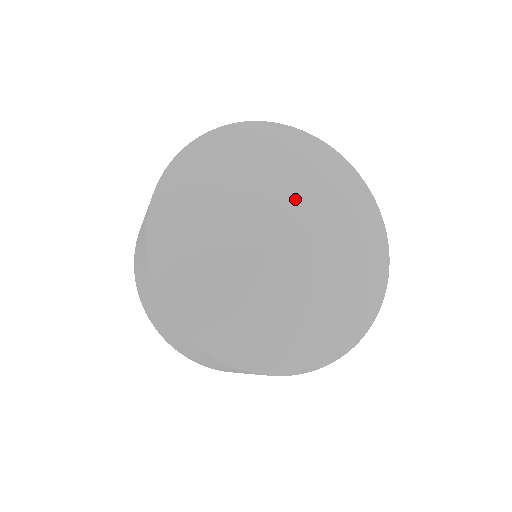
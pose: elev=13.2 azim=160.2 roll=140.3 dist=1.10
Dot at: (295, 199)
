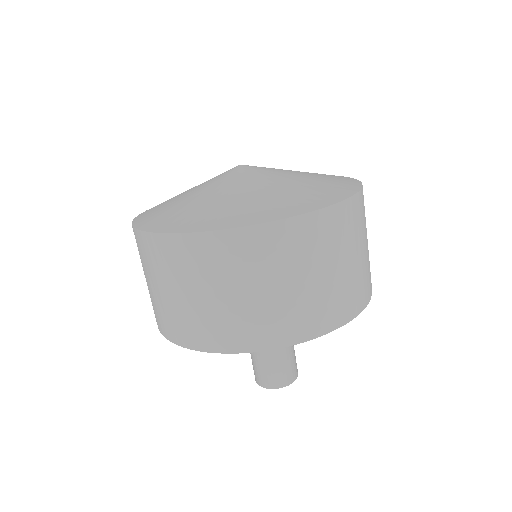
Dot at: occluded
